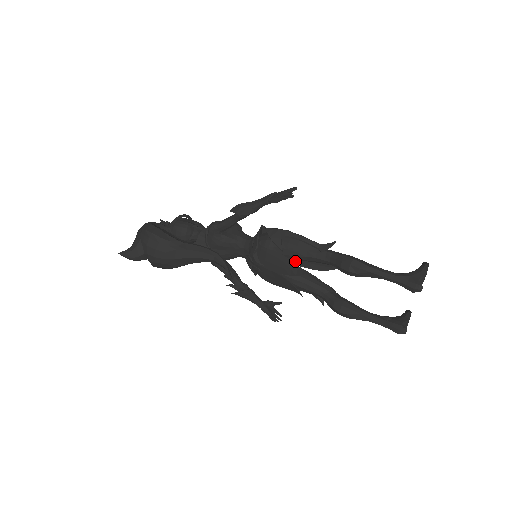
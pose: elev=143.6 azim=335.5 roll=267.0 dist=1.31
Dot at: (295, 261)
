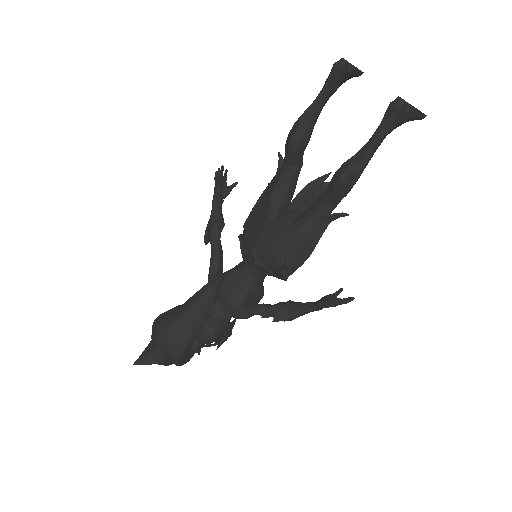
Dot at: occluded
